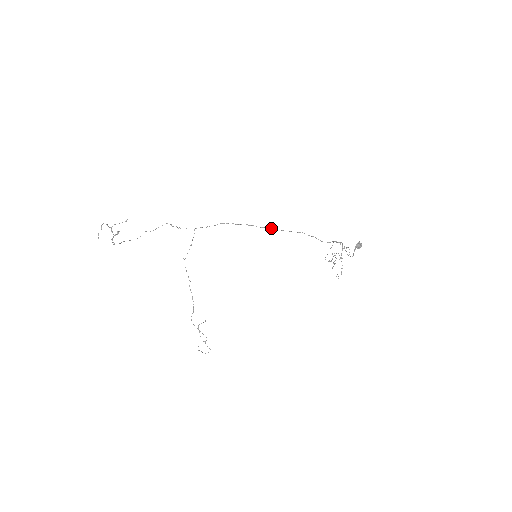
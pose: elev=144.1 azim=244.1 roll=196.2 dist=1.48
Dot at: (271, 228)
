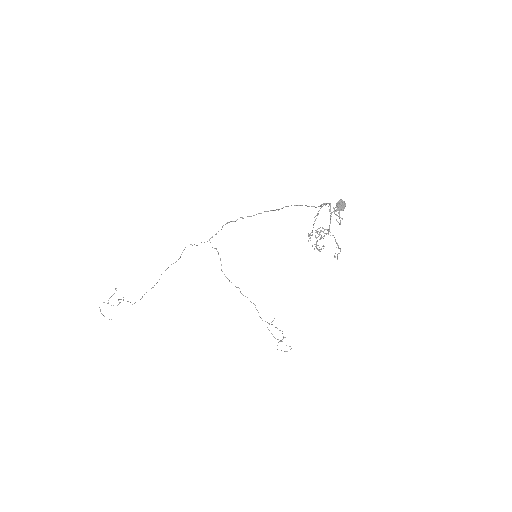
Dot at: occluded
